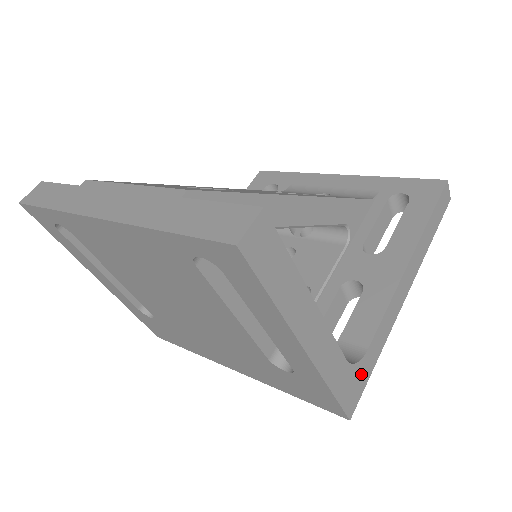
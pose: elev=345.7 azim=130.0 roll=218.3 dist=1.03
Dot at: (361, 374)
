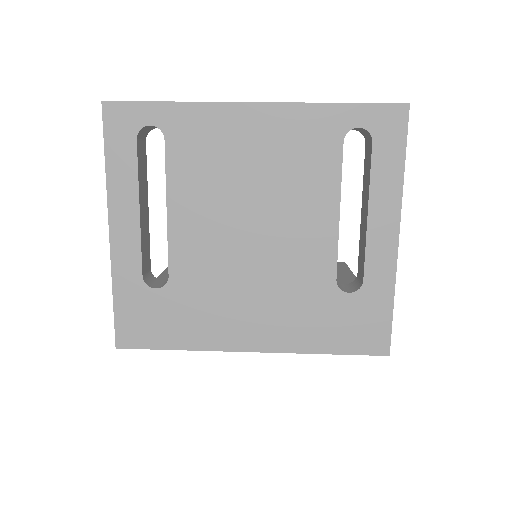
Dot at: occluded
